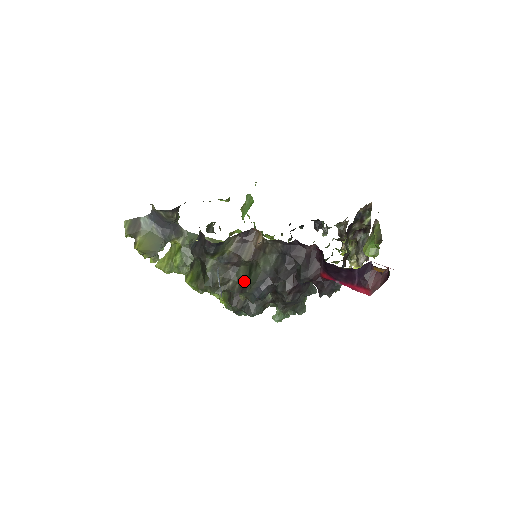
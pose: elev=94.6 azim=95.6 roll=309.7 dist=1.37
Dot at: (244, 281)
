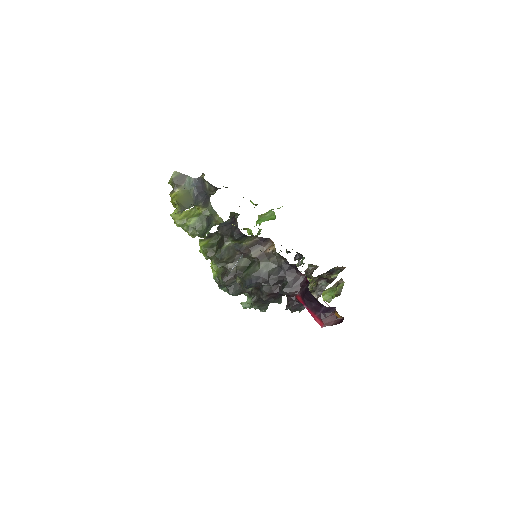
Dot at: (242, 269)
